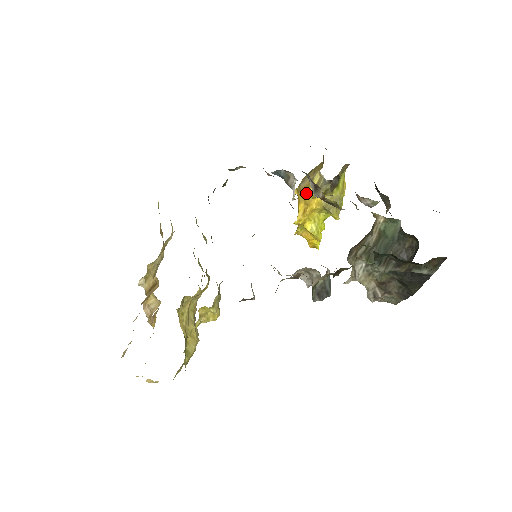
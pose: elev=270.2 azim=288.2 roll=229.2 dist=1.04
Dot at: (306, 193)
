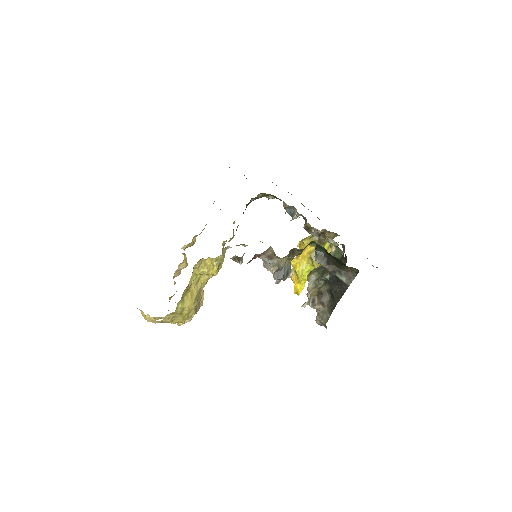
Dot at: (303, 240)
